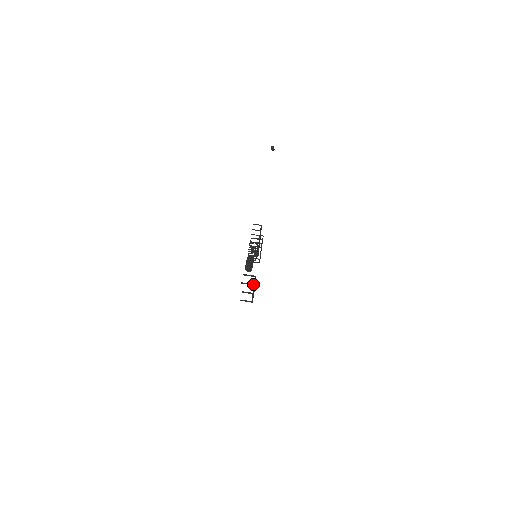
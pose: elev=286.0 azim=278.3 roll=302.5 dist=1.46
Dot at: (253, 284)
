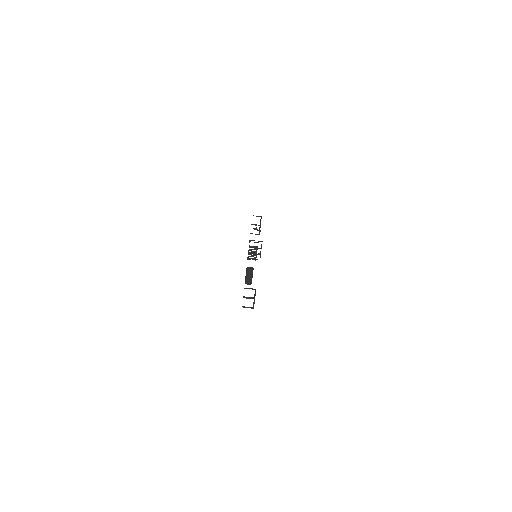
Dot at: (252, 308)
